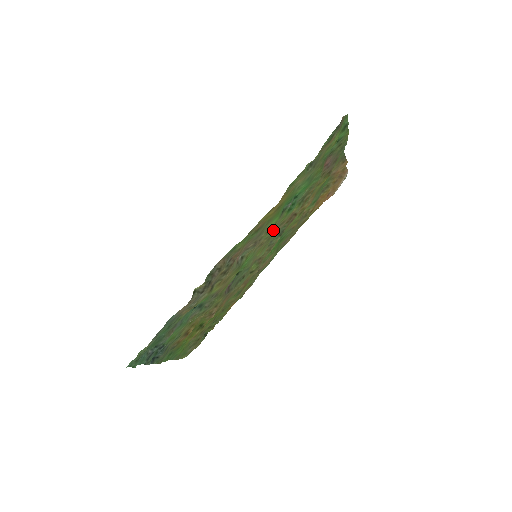
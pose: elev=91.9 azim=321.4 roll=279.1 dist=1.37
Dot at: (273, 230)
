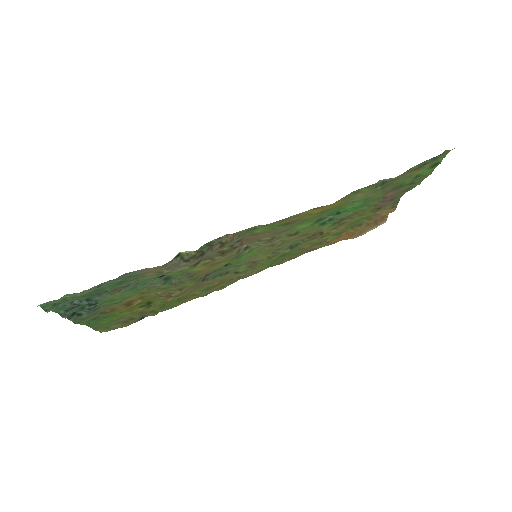
Dot at: occluded
